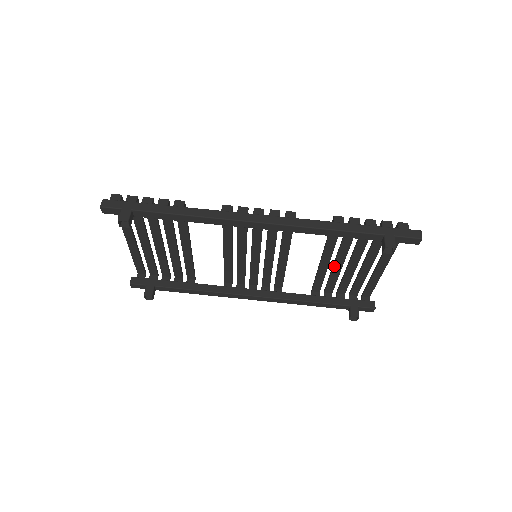
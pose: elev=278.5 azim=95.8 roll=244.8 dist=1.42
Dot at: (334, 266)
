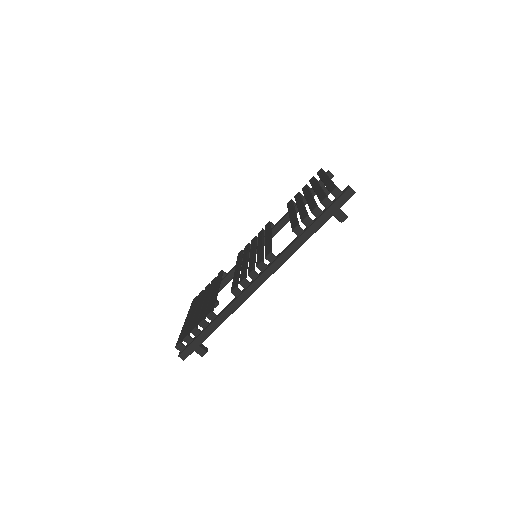
Dot at: occluded
